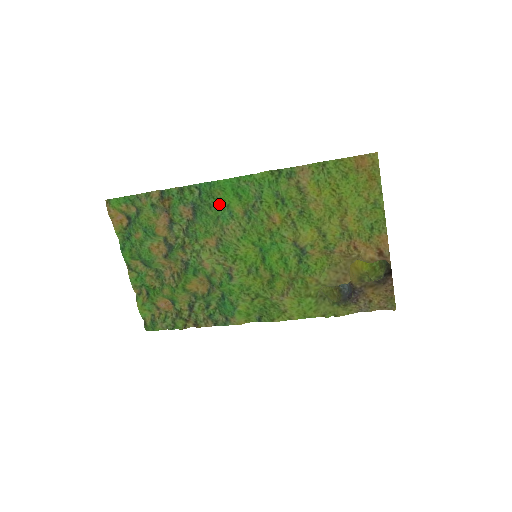
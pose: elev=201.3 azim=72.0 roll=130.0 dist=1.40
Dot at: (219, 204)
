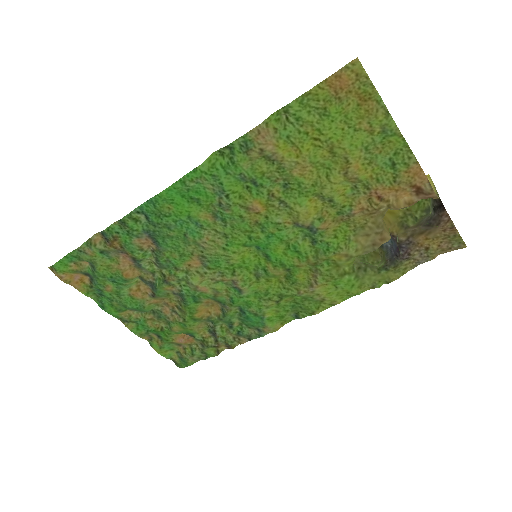
Dot at: (177, 220)
